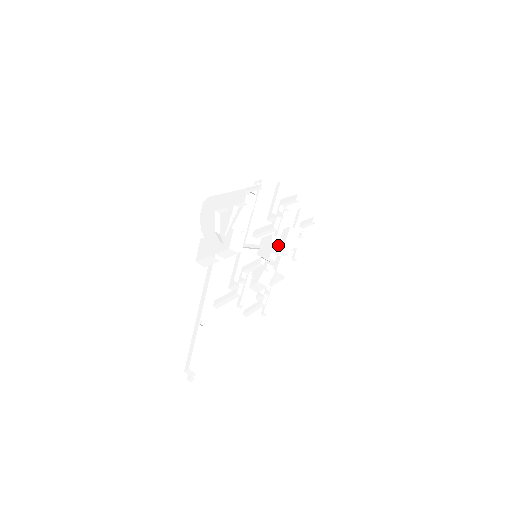
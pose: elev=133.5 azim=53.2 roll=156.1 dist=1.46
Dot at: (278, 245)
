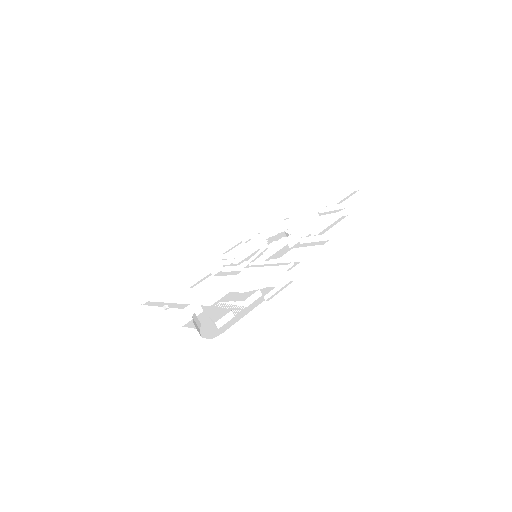
Dot at: occluded
